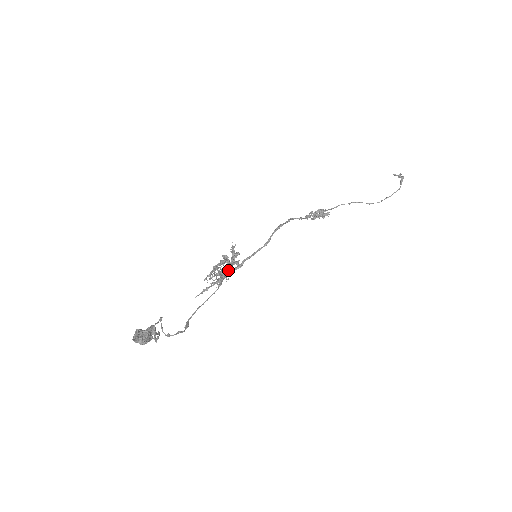
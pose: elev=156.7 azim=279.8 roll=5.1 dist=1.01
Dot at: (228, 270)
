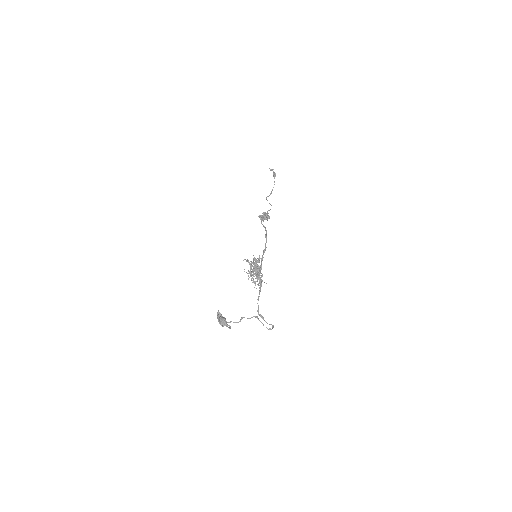
Dot at: occluded
